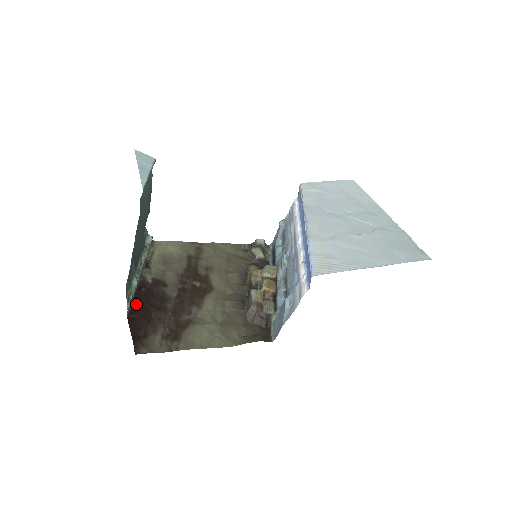
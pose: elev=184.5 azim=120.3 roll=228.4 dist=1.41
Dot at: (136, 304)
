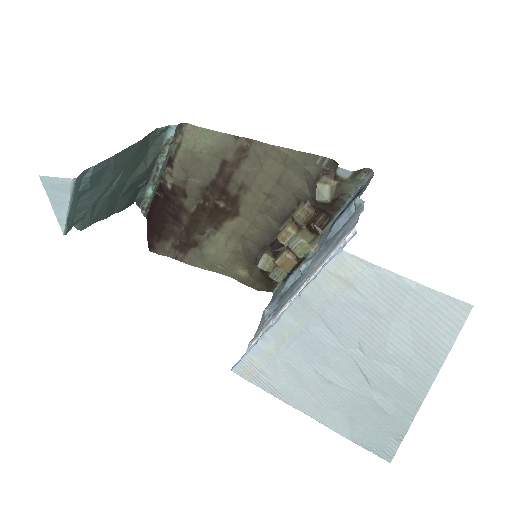
Dot at: (154, 208)
